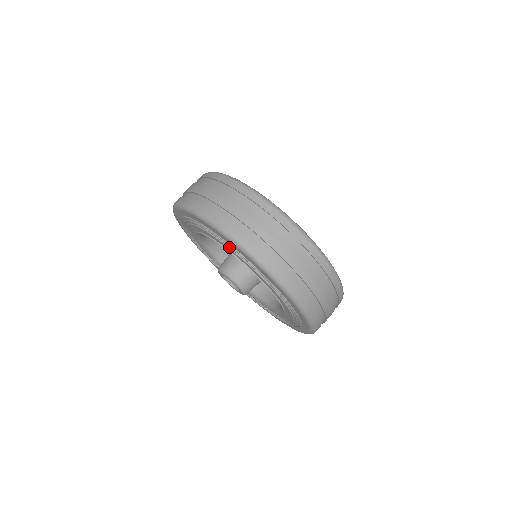
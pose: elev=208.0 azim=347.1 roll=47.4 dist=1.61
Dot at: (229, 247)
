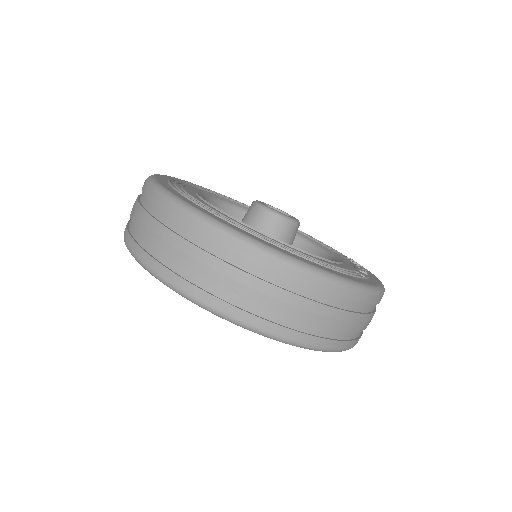
Dot at: occluded
